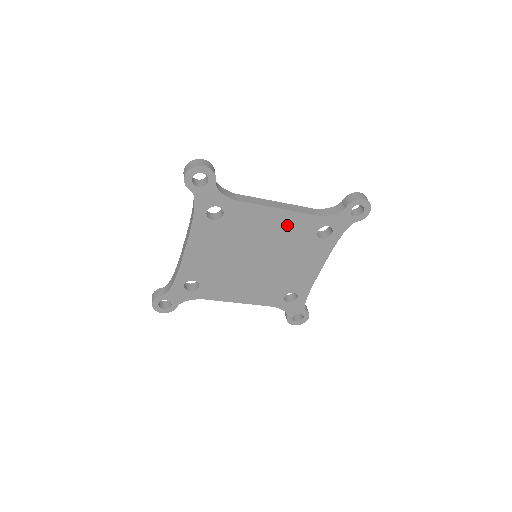
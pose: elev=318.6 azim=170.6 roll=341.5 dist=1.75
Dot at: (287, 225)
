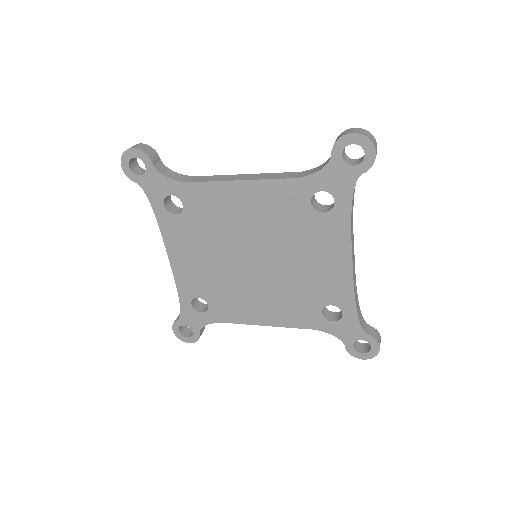
Dot at: (264, 202)
